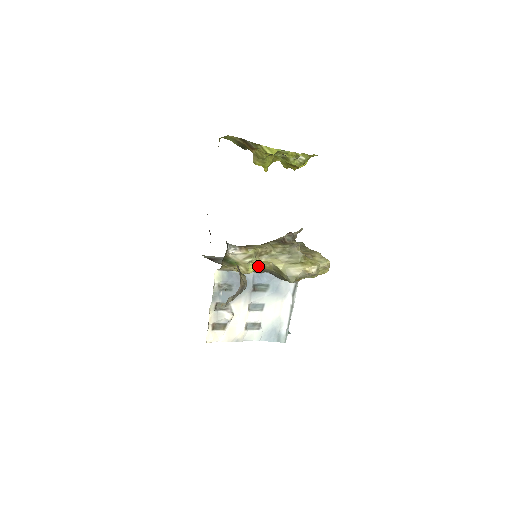
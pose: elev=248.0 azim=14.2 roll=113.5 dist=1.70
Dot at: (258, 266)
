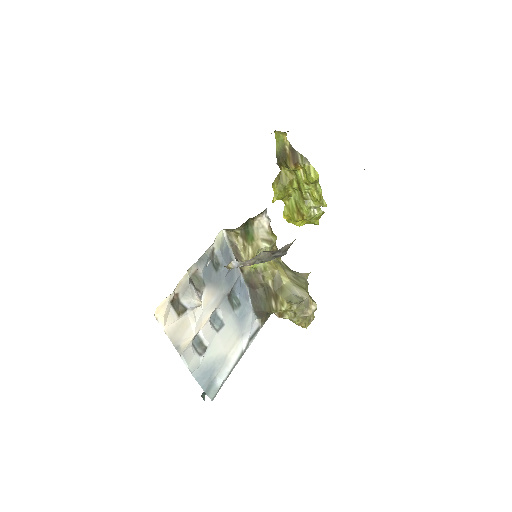
Dot at: (261, 264)
